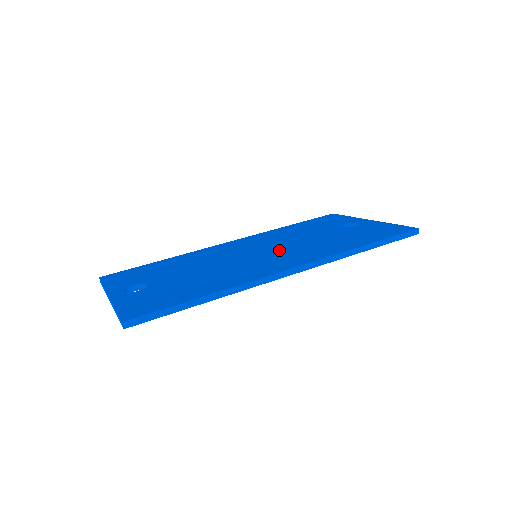
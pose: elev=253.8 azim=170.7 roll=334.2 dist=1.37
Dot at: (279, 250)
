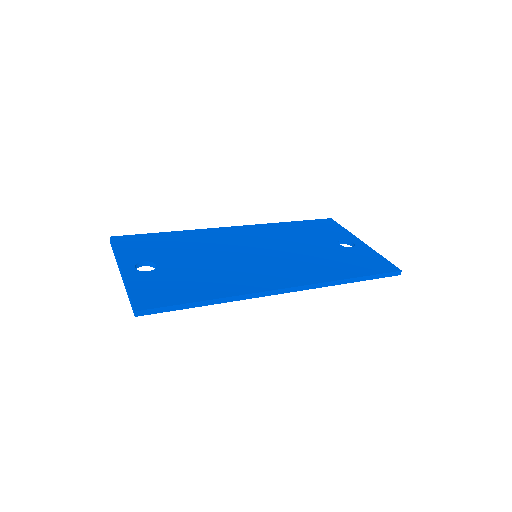
Dot at: (278, 257)
